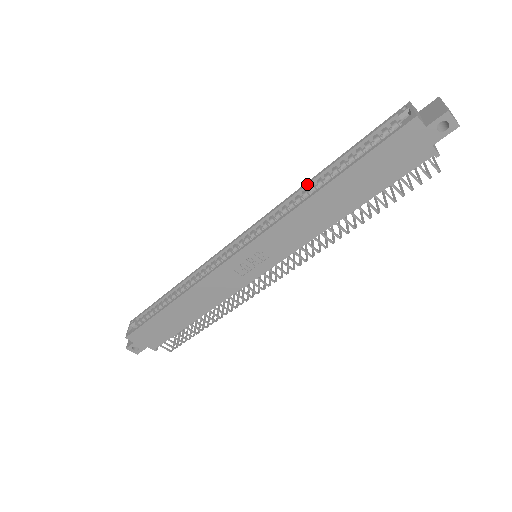
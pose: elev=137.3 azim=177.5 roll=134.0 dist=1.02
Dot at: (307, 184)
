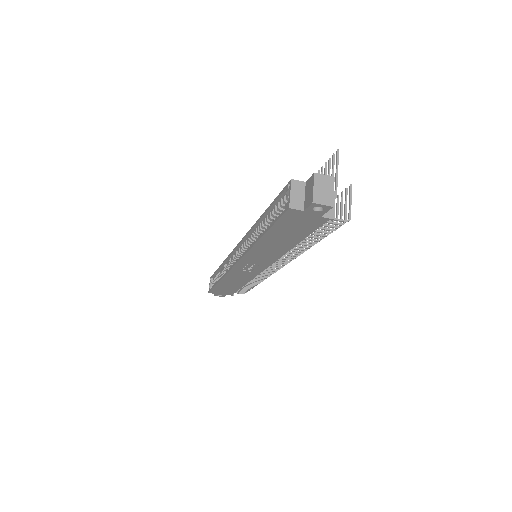
Dot at: (256, 224)
